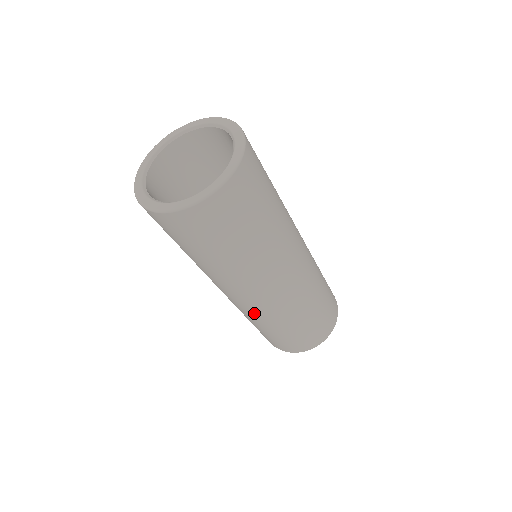
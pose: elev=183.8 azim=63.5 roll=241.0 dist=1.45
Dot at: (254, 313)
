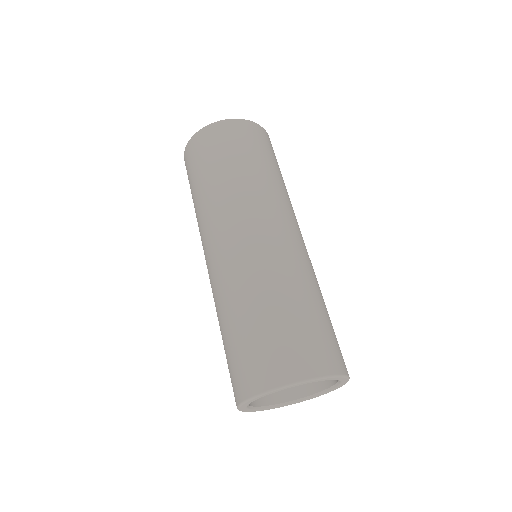
Dot at: occluded
